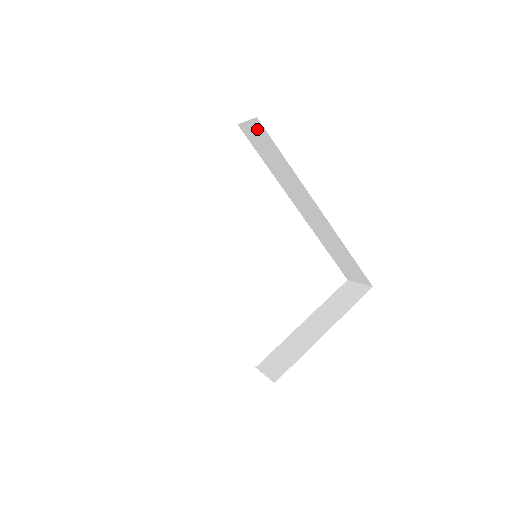
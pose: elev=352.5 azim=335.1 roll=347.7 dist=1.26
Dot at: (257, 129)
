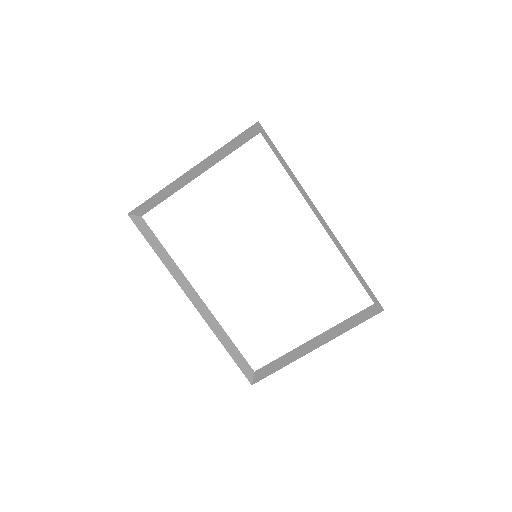
Dot at: (265, 134)
